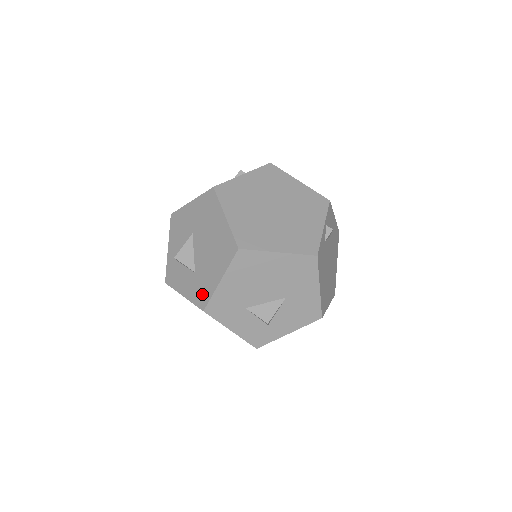
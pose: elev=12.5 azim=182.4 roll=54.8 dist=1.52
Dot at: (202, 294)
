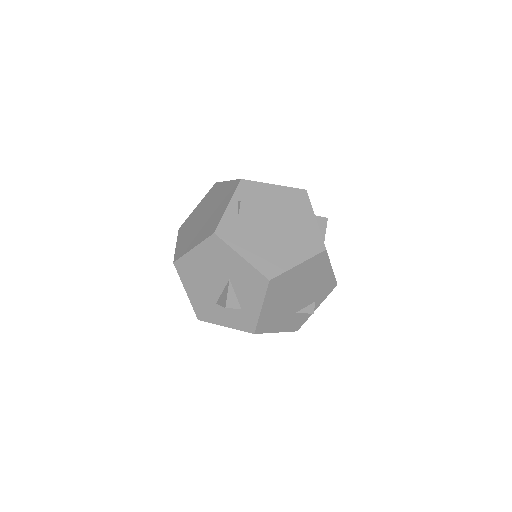
Dot at: occluded
